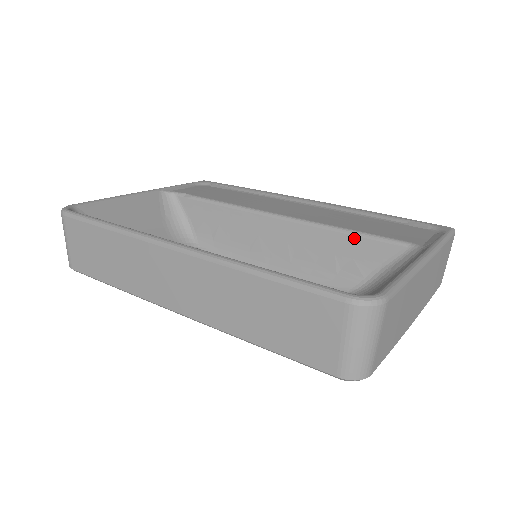
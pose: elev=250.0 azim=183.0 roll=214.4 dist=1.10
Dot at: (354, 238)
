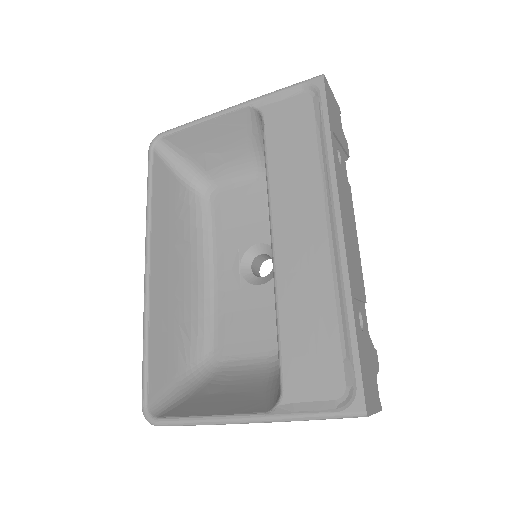
Dot at: (278, 332)
